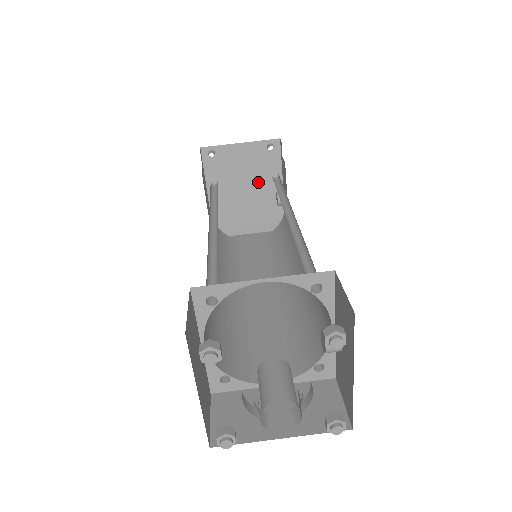
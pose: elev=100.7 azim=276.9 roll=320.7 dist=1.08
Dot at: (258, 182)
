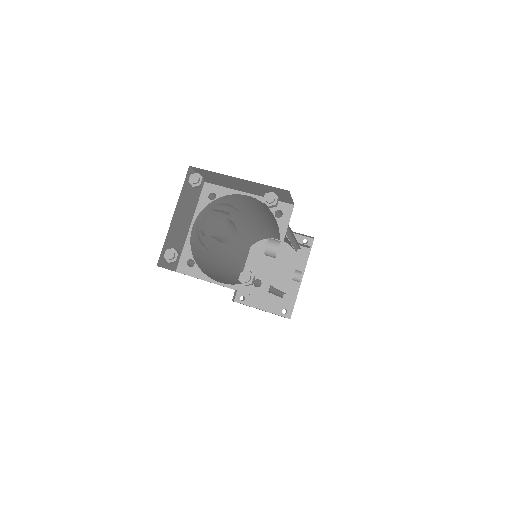
Dot at: (286, 264)
